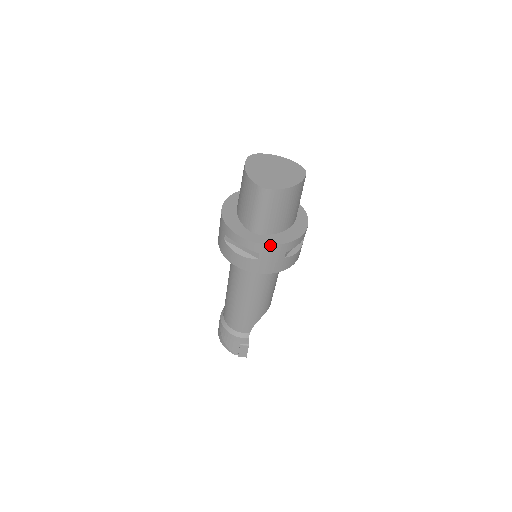
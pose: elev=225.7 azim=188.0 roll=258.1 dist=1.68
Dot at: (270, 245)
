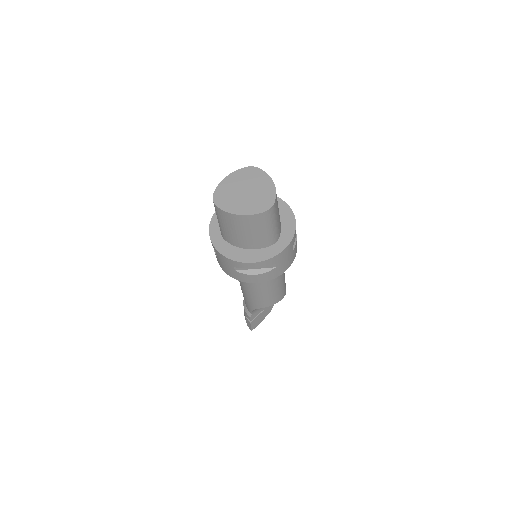
Dot at: (218, 251)
